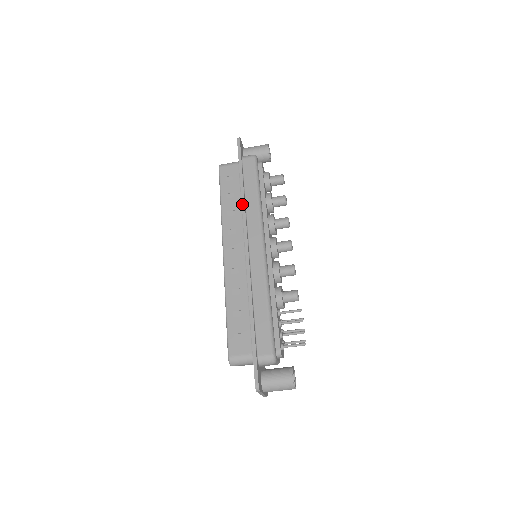
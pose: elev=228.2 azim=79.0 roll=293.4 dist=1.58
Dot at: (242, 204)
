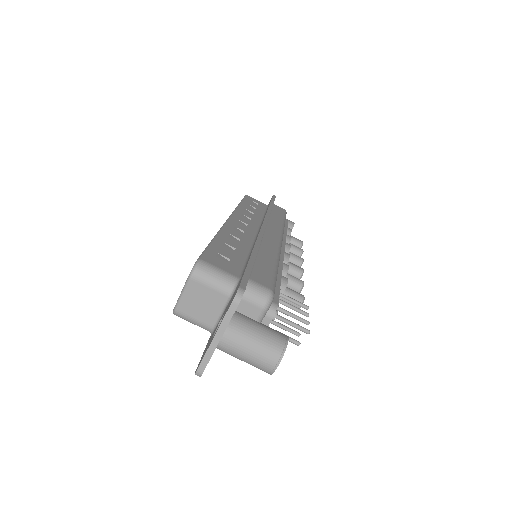
Dot at: (268, 210)
